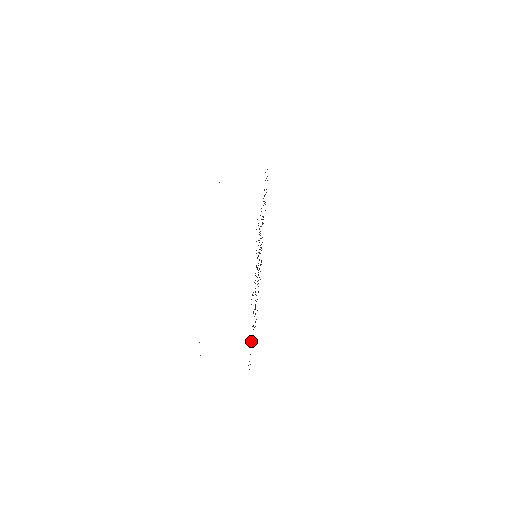
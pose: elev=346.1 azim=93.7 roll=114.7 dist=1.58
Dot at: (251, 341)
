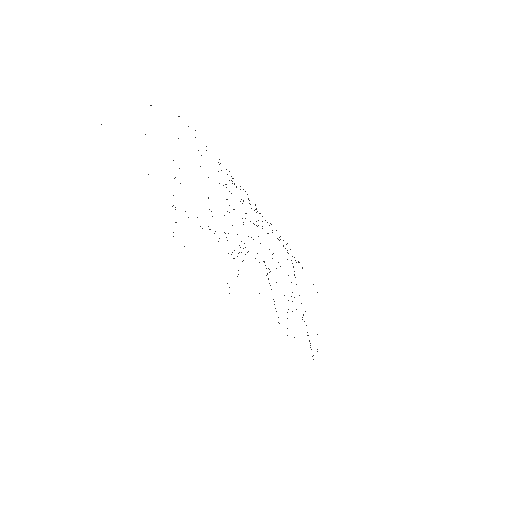
Dot at: occluded
